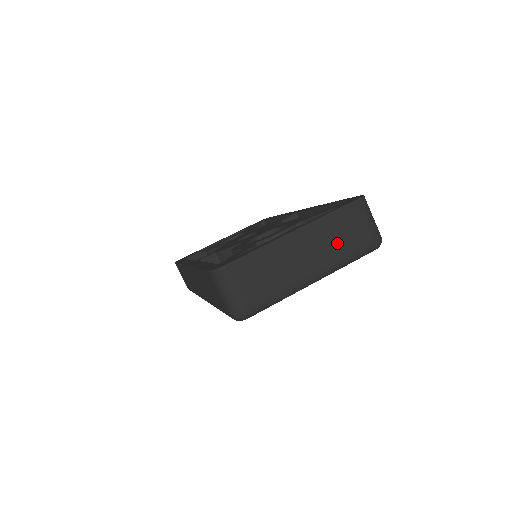
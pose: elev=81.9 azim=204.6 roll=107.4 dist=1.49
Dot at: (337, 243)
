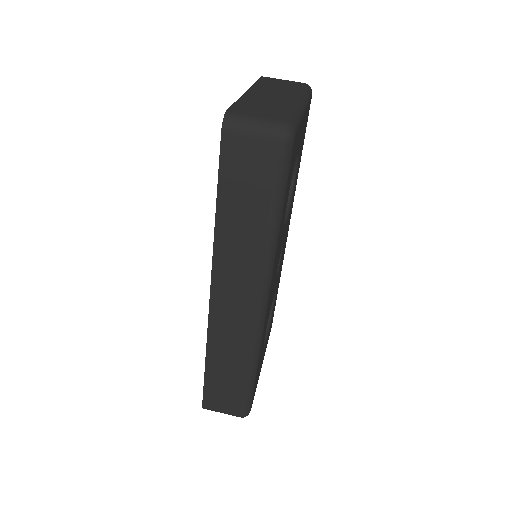
Dot at: (284, 88)
